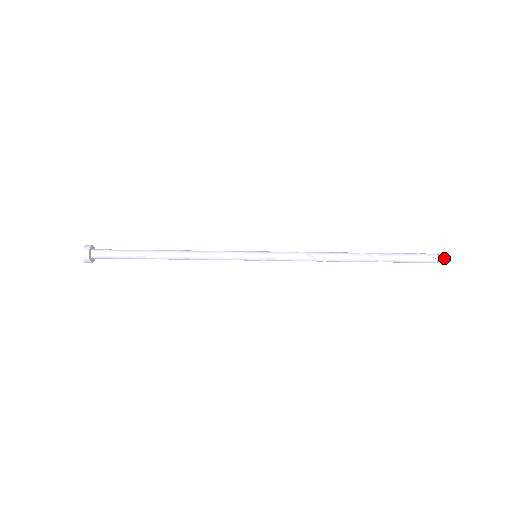
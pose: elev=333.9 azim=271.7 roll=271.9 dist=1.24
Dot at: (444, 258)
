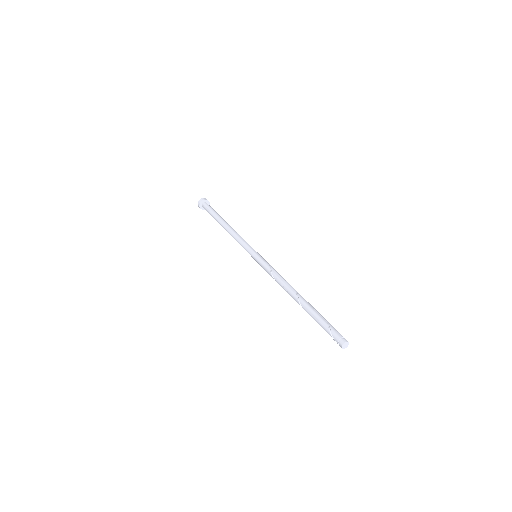
Dot at: (342, 347)
